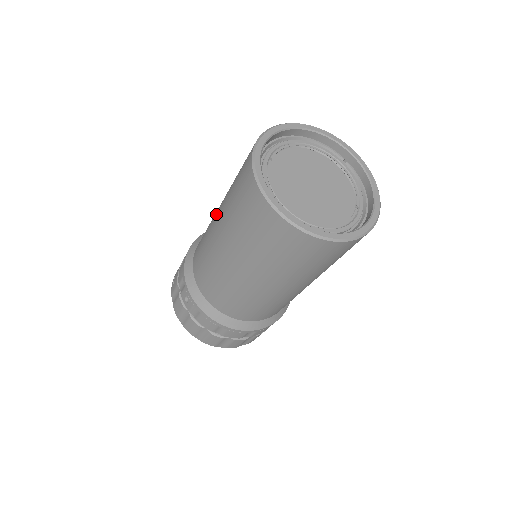
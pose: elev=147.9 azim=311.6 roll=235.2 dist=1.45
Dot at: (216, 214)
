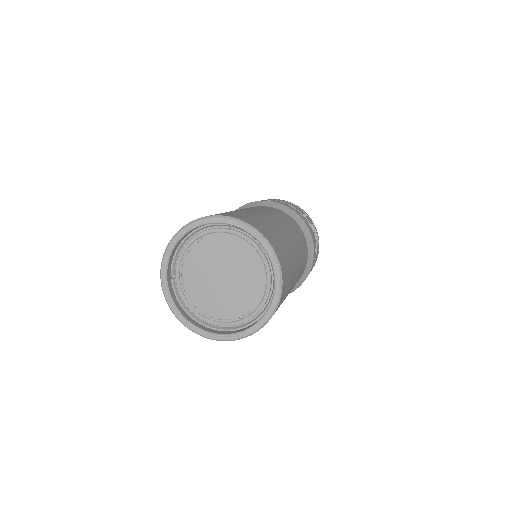
Dot at: occluded
